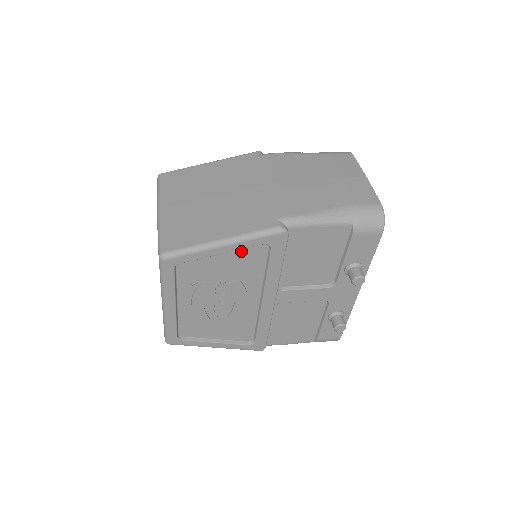
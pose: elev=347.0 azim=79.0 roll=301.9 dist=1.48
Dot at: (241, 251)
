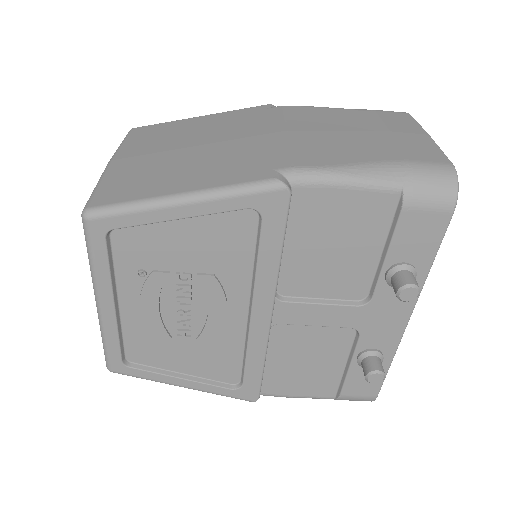
Dot at: (214, 220)
